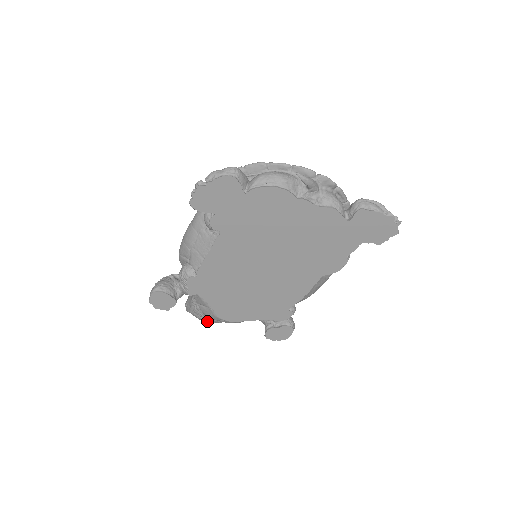
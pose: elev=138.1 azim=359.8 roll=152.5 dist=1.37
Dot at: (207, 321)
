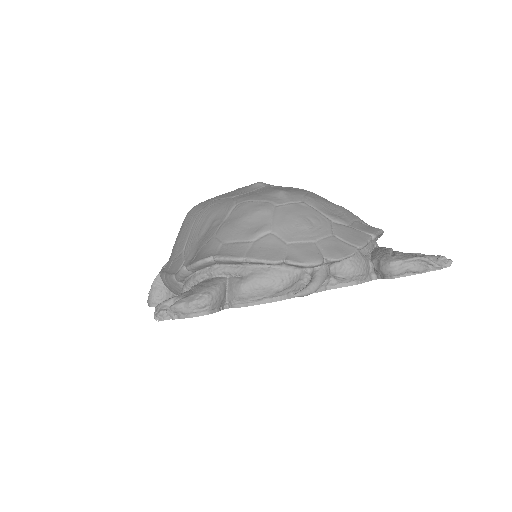
Dot at: occluded
